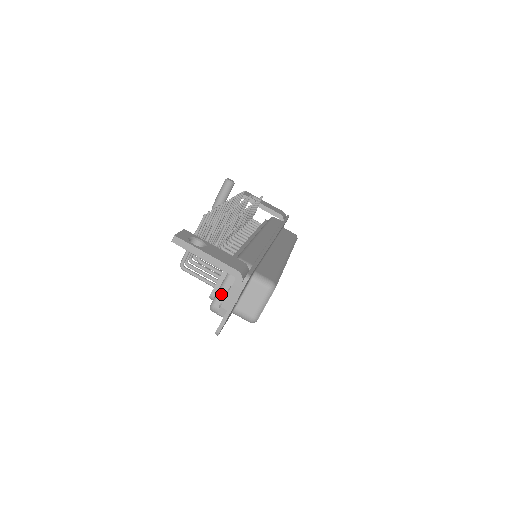
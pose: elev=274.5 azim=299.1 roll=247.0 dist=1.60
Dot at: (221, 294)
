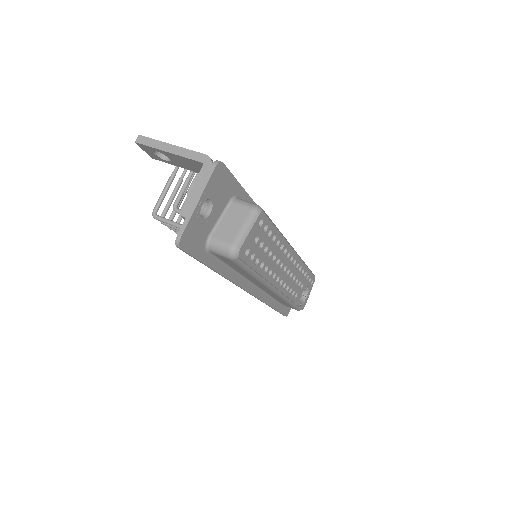
Dot at: occluded
